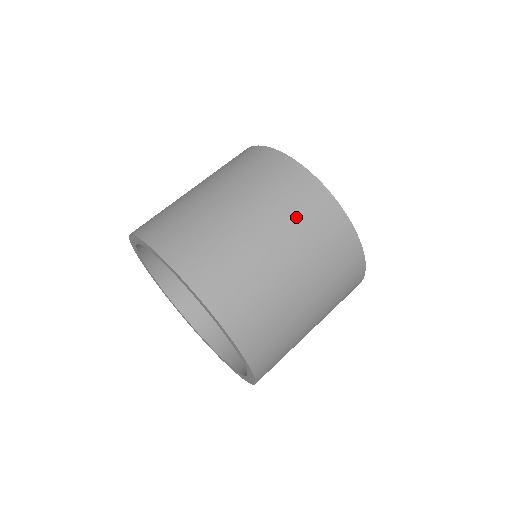
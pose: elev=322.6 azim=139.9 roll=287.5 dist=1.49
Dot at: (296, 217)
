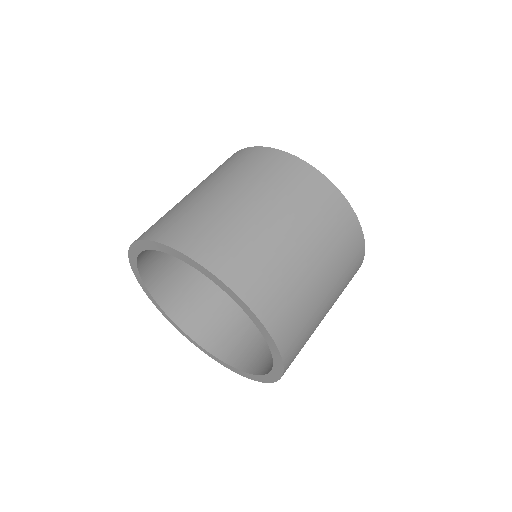
Dot at: (286, 190)
